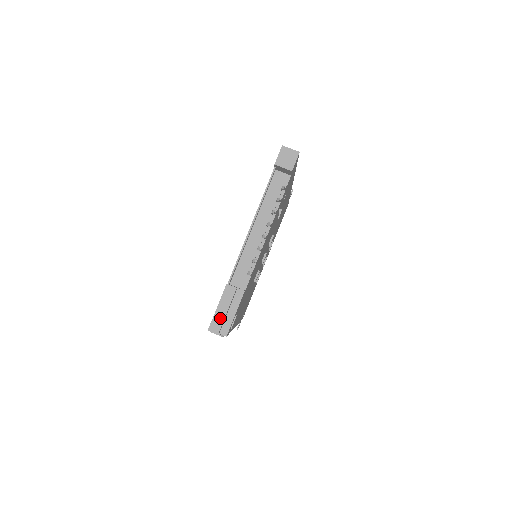
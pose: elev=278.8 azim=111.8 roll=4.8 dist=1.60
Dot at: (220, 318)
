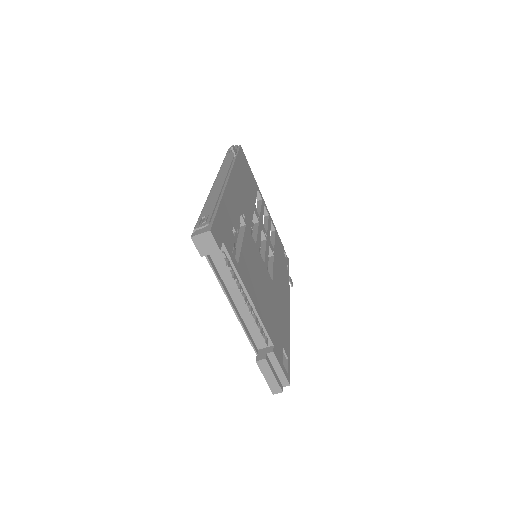
Dot at: (274, 383)
